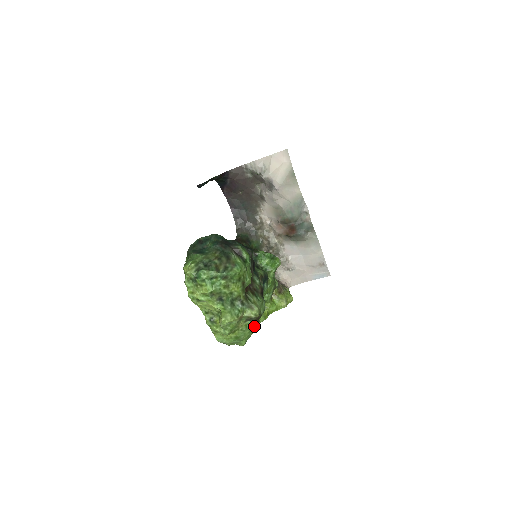
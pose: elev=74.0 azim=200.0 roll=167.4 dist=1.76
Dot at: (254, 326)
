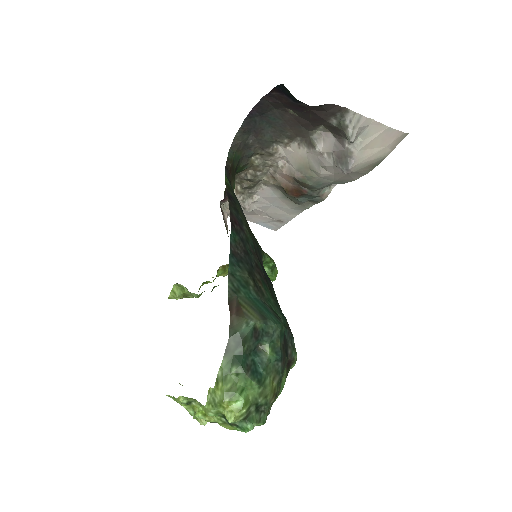
Dot at: occluded
